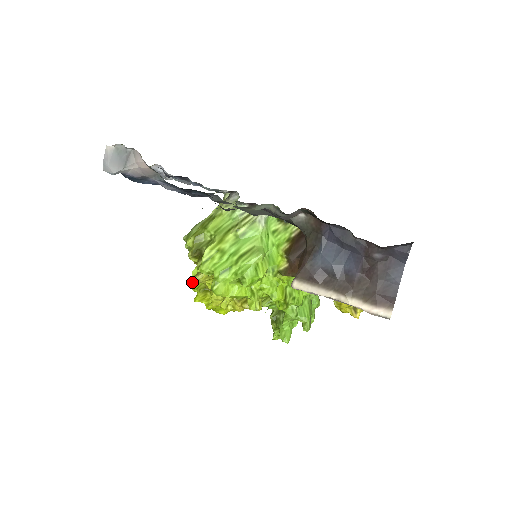
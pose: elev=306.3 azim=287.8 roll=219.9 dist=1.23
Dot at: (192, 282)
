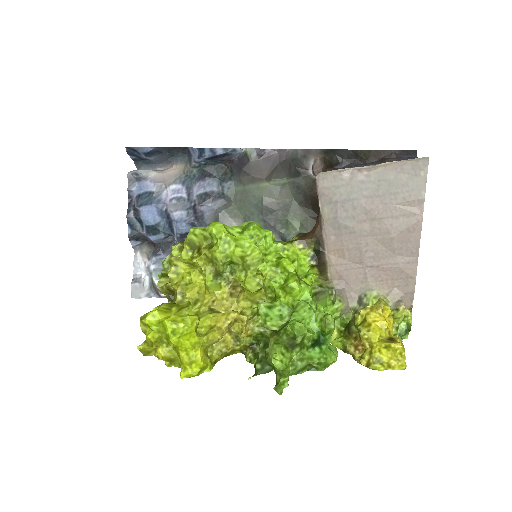
Dot at: occluded
